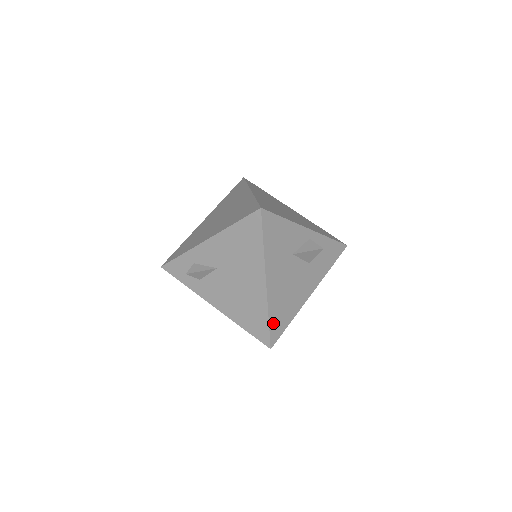
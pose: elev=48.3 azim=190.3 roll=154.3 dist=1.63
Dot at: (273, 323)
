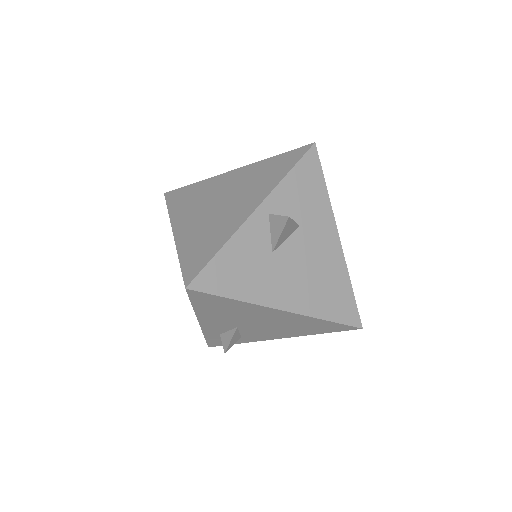
Dot at: (336, 315)
